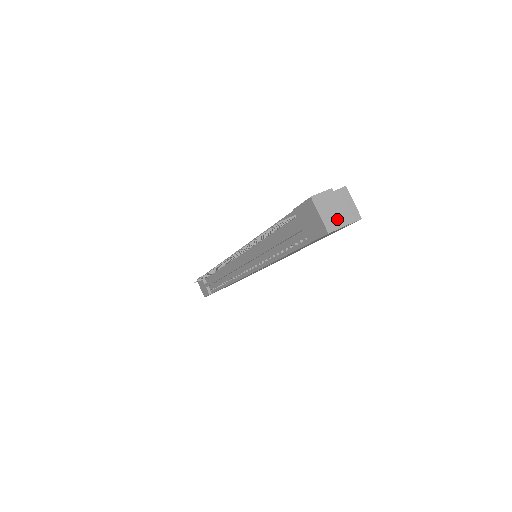
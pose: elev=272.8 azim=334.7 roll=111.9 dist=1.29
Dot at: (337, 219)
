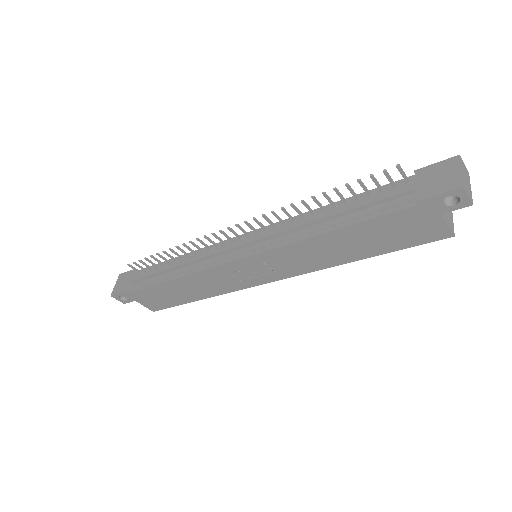
Dot at: (468, 190)
